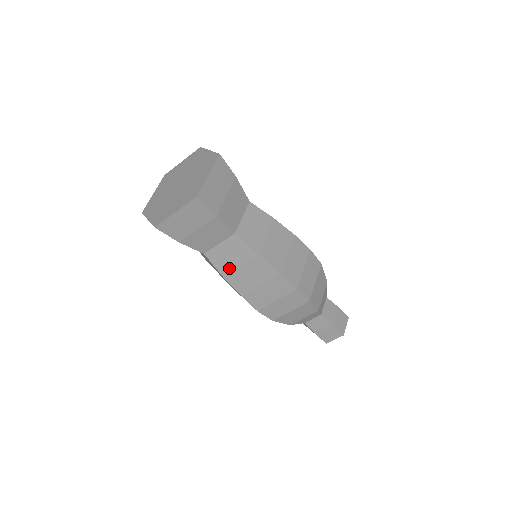
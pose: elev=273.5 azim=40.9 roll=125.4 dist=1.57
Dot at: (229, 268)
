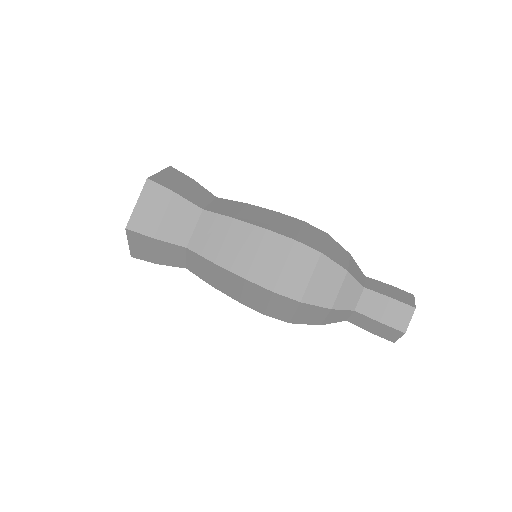
Dot at: (216, 250)
